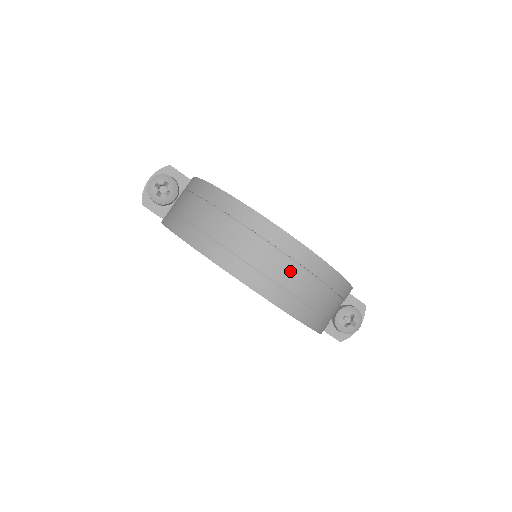
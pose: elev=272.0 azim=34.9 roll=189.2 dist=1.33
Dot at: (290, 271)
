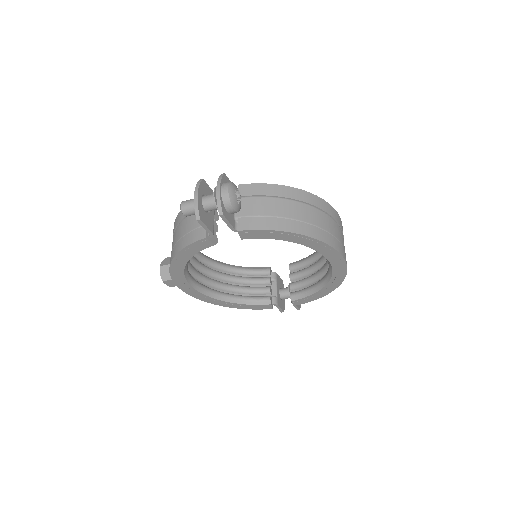
Dot at: occluded
